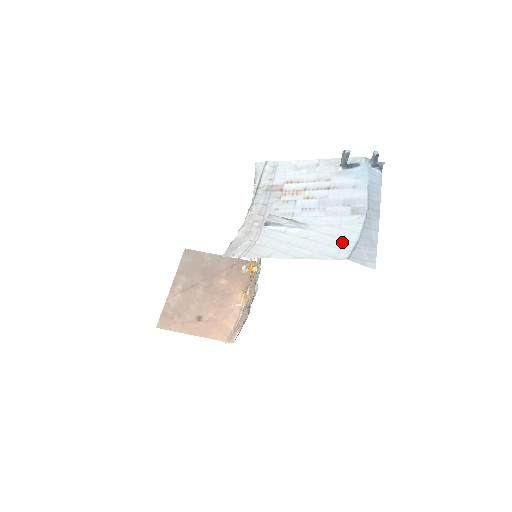
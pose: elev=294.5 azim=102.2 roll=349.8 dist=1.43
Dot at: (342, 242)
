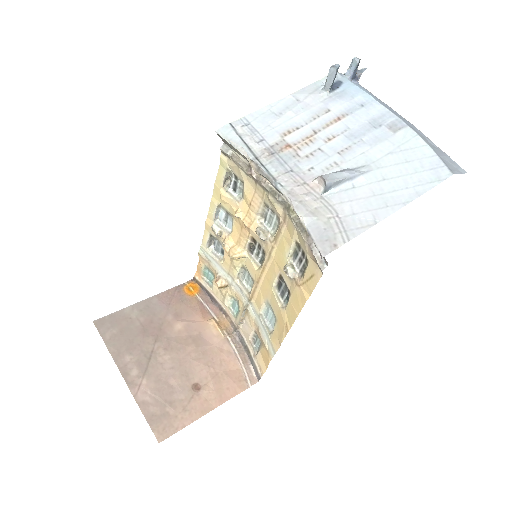
Dot at: (424, 162)
